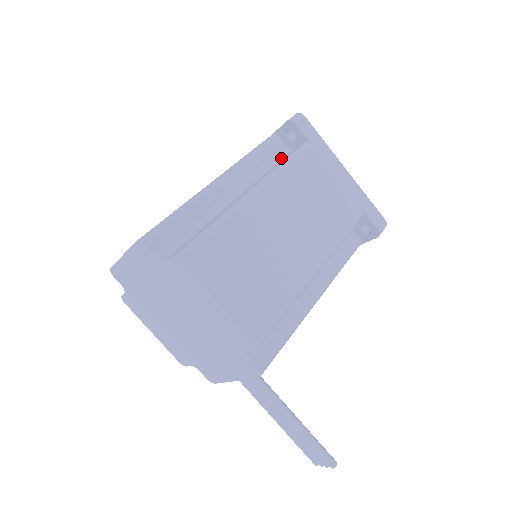
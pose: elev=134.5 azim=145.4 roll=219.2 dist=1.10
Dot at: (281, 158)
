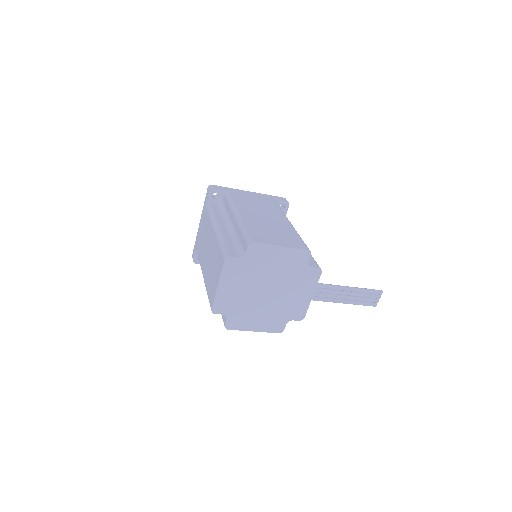
Dot at: (223, 207)
